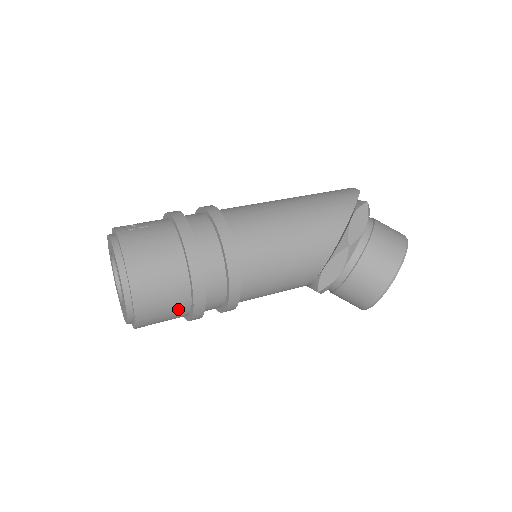
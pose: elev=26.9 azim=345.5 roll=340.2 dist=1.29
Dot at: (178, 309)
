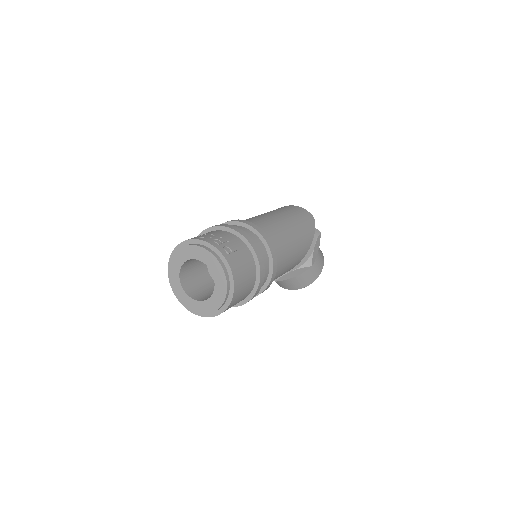
Dot at: occluded
